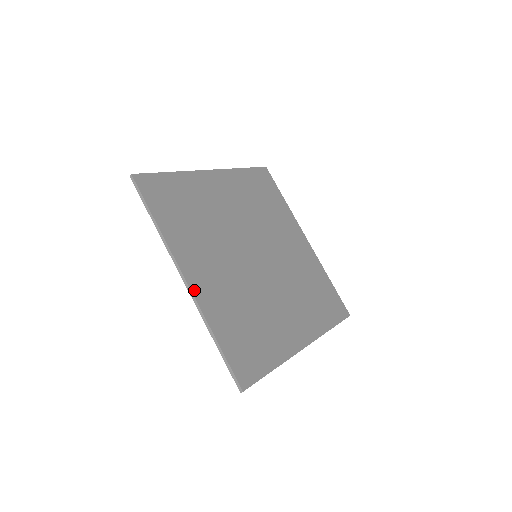
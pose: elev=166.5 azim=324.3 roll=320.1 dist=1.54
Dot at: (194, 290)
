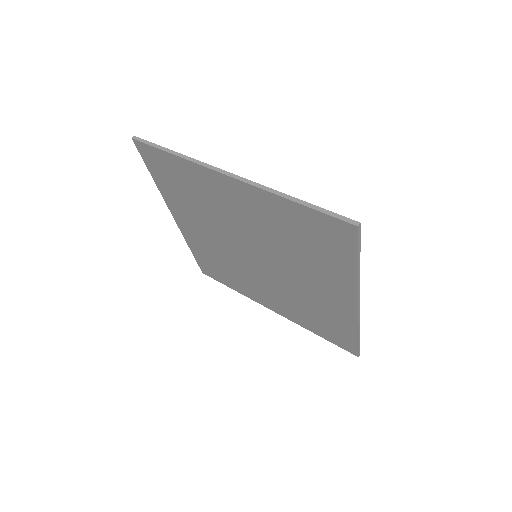
Dot at: (244, 181)
